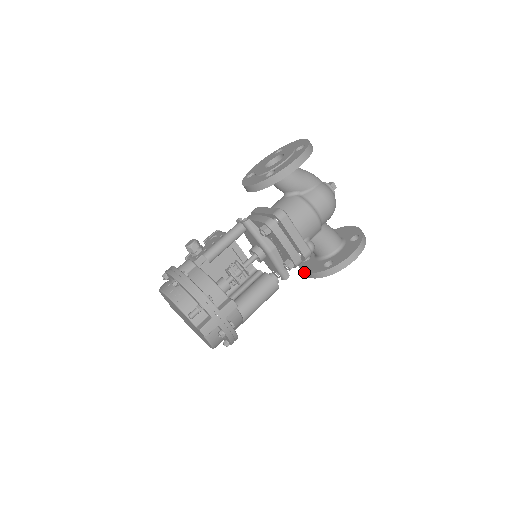
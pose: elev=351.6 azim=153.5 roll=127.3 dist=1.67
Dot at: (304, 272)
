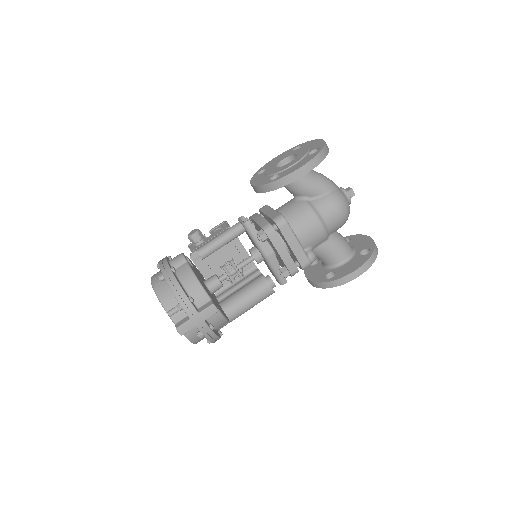
Dot at: occluded
